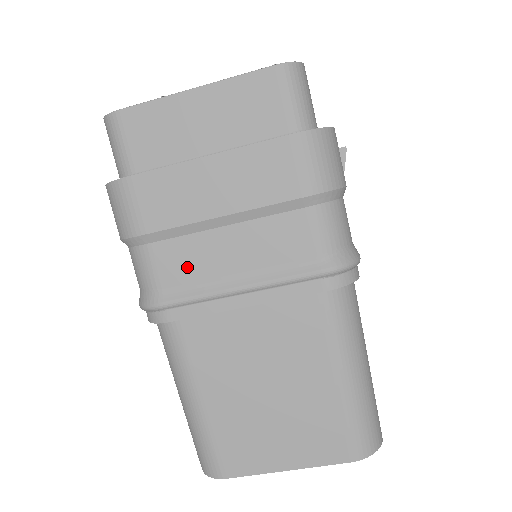
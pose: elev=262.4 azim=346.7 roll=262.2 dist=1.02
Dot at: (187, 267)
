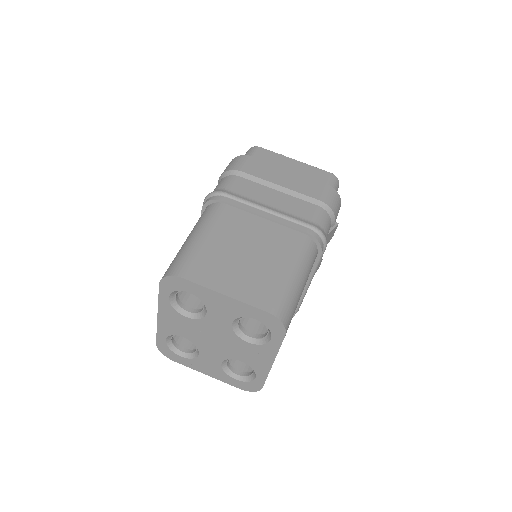
Dot at: (249, 191)
